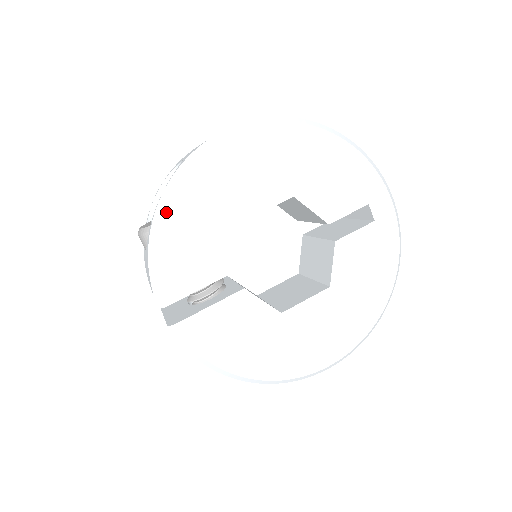
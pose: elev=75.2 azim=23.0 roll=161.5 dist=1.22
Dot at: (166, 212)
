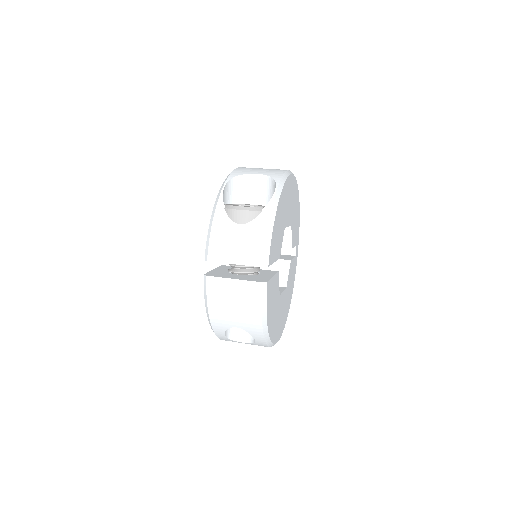
Dot at: (279, 203)
